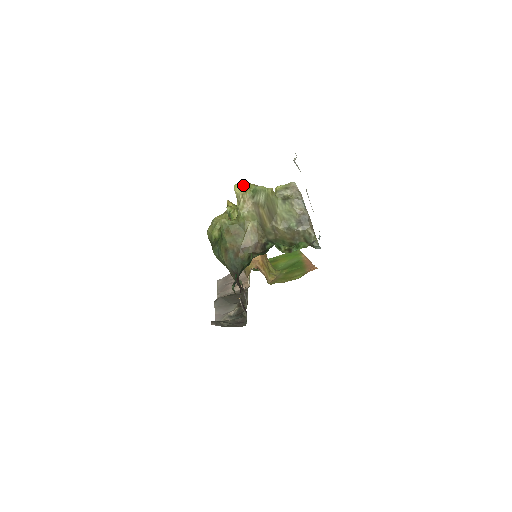
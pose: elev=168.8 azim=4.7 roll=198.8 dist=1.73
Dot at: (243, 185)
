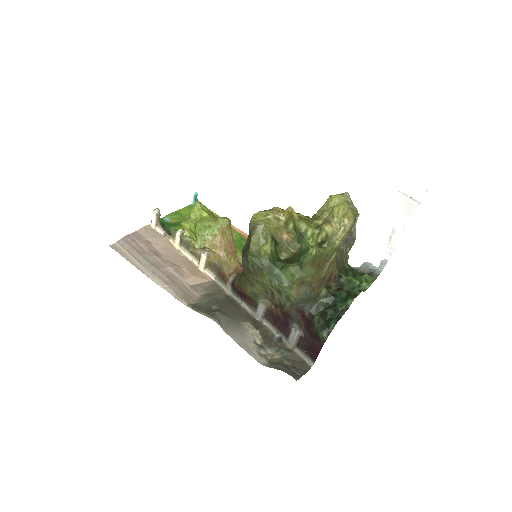
Dot at: (348, 210)
